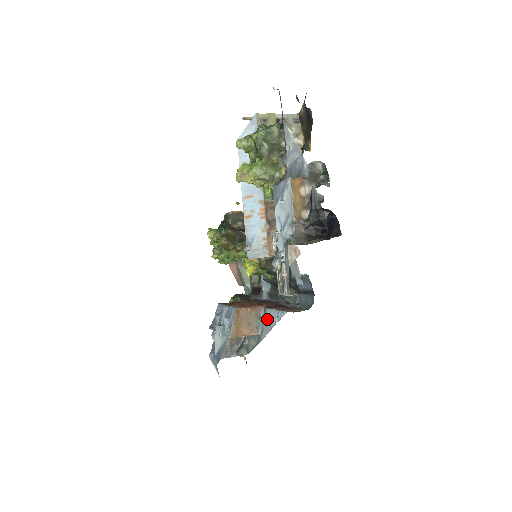
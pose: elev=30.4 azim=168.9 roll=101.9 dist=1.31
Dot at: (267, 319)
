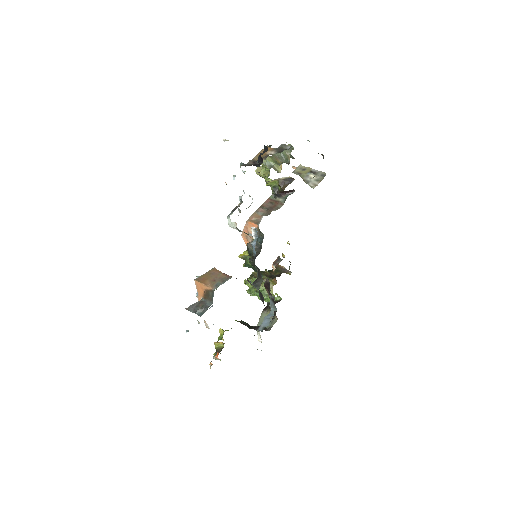
Dot at: occluded
